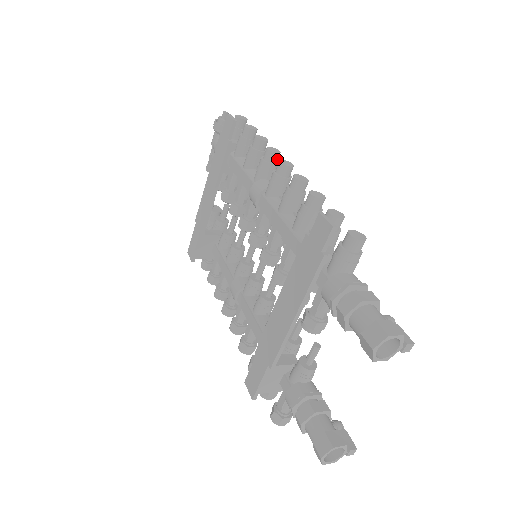
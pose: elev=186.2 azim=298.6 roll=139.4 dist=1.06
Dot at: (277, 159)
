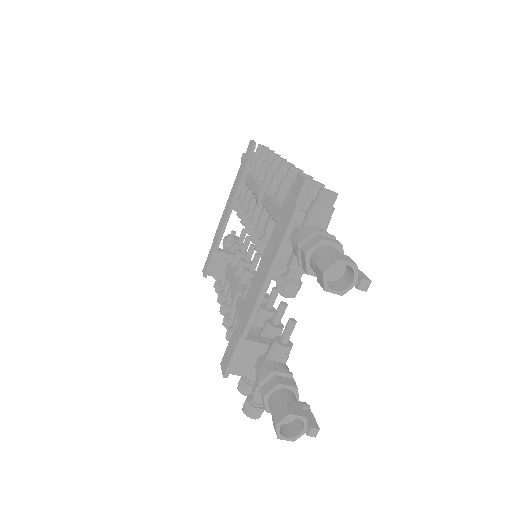
Dot at: occluded
